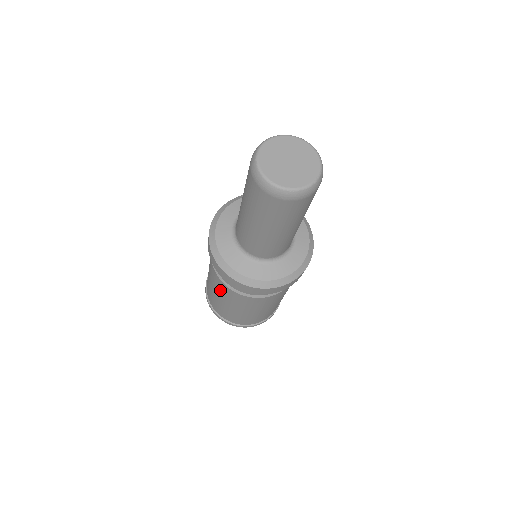
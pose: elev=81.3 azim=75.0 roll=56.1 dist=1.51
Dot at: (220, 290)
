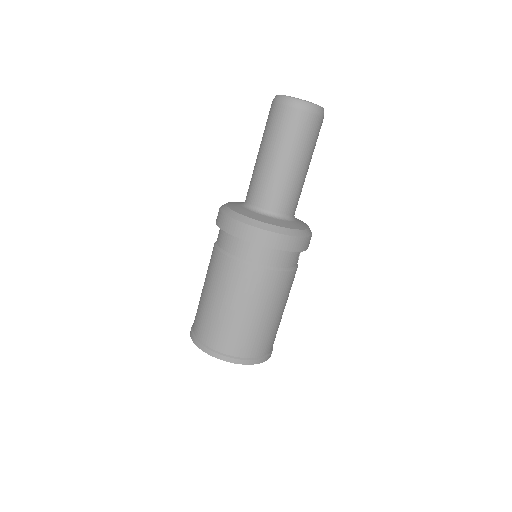
Dot at: (217, 276)
